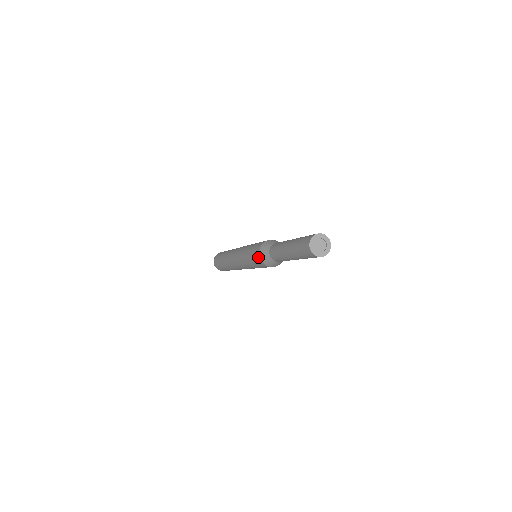
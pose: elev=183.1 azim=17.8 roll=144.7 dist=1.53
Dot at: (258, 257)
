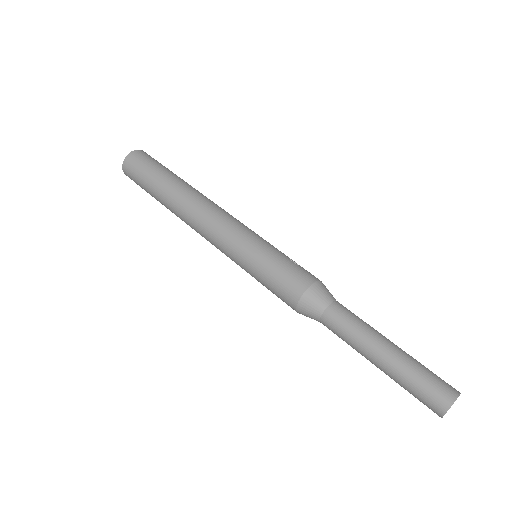
Dot at: (291, 305)
